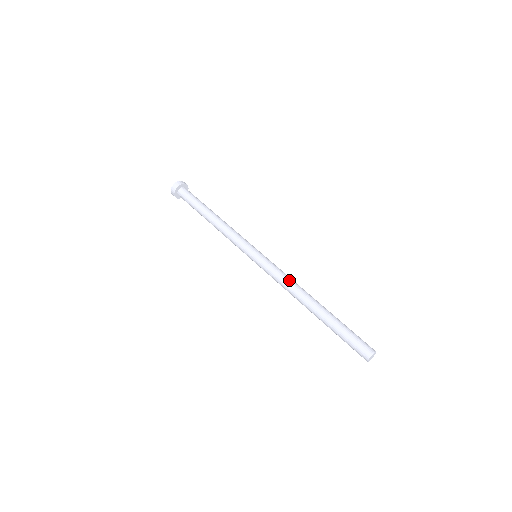
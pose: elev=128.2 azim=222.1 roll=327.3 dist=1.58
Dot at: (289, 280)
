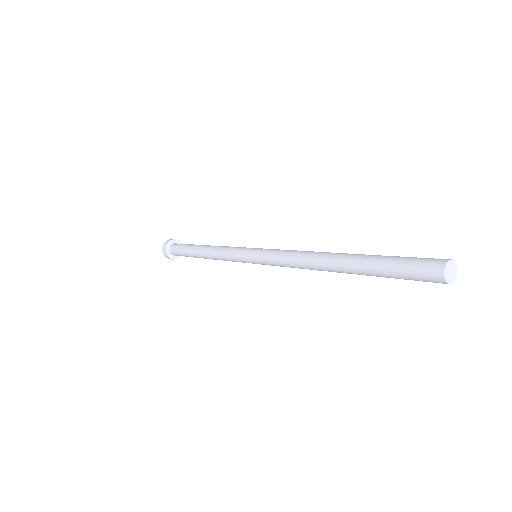
Dot at: occluded
